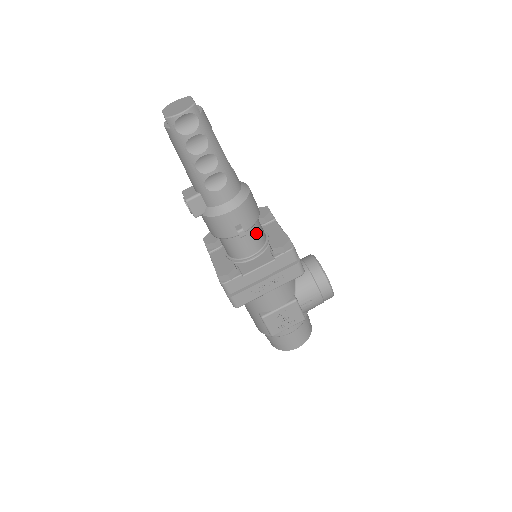
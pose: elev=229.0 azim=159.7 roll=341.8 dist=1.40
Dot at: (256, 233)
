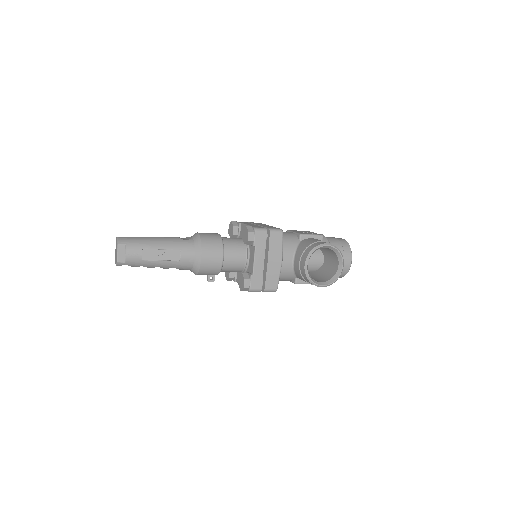
Dot at: (229, 270)
